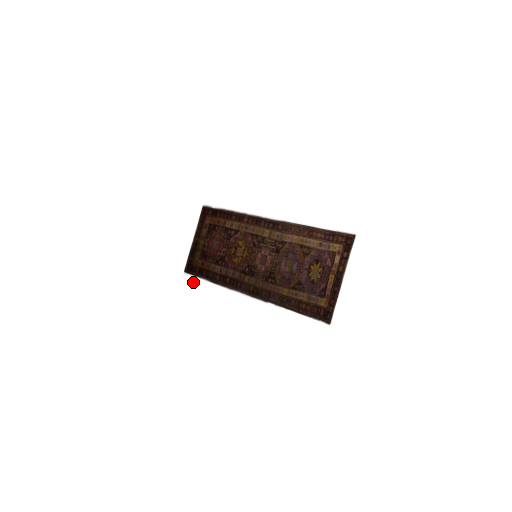
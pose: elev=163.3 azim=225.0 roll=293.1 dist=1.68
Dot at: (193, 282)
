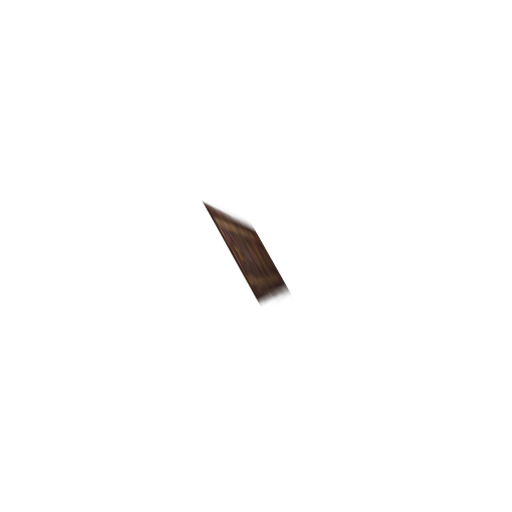
Dot at: (290, 296)
